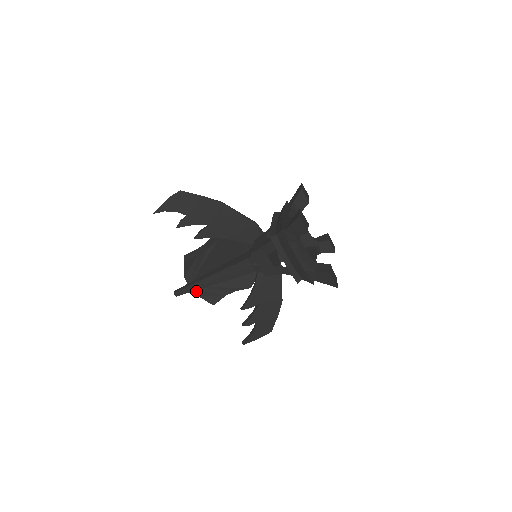
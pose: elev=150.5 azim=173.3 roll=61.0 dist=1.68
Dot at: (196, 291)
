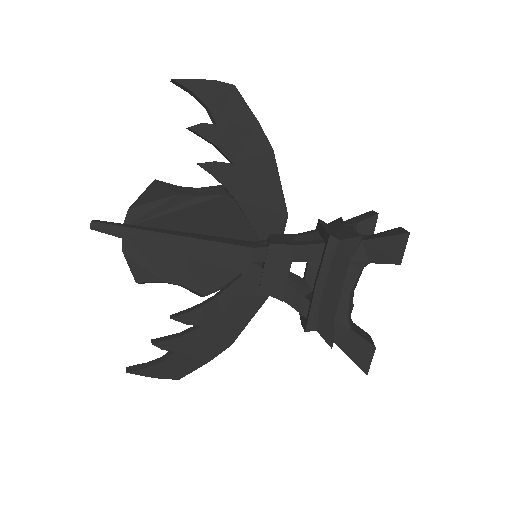
Dot at: (126, 244)
